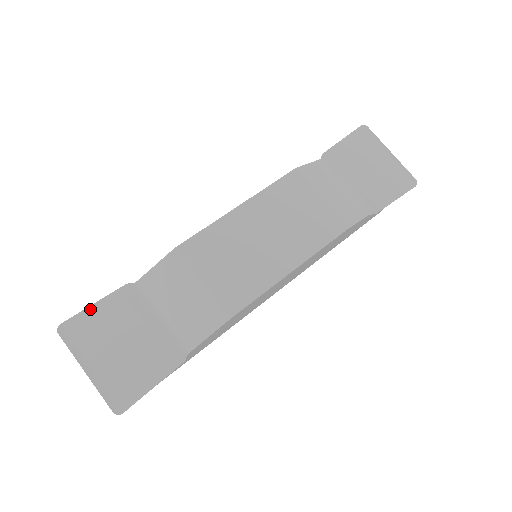
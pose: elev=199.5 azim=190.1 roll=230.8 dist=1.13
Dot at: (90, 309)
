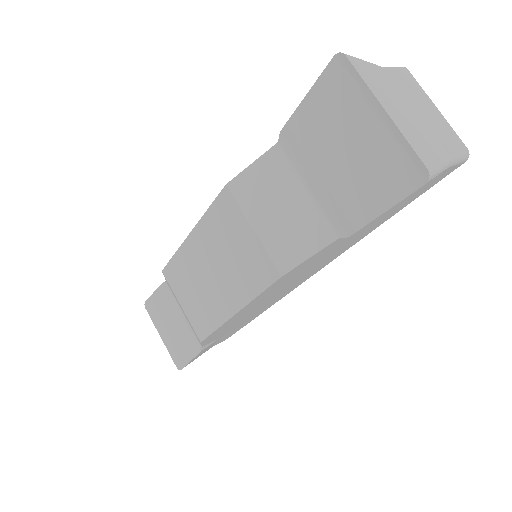
Dot at: (153, 296)
